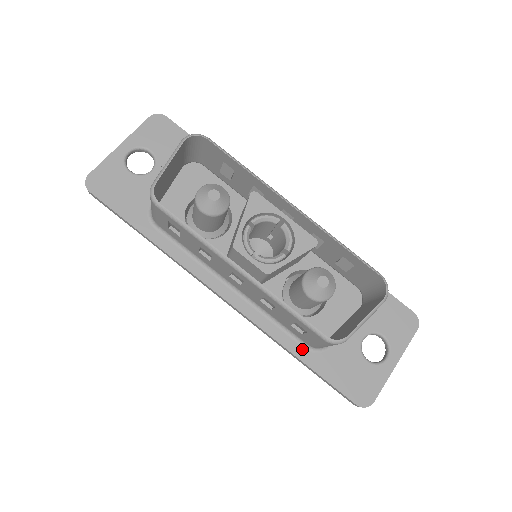
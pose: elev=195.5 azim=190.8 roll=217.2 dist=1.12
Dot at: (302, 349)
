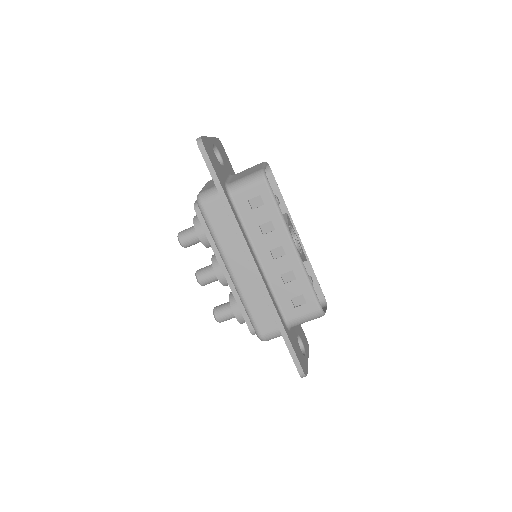
Dot at: (283, 322)
